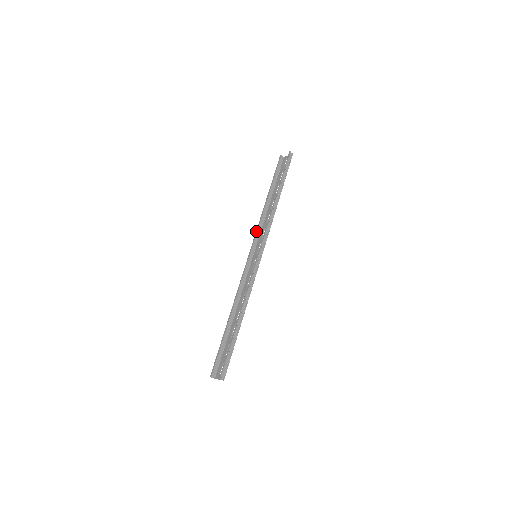
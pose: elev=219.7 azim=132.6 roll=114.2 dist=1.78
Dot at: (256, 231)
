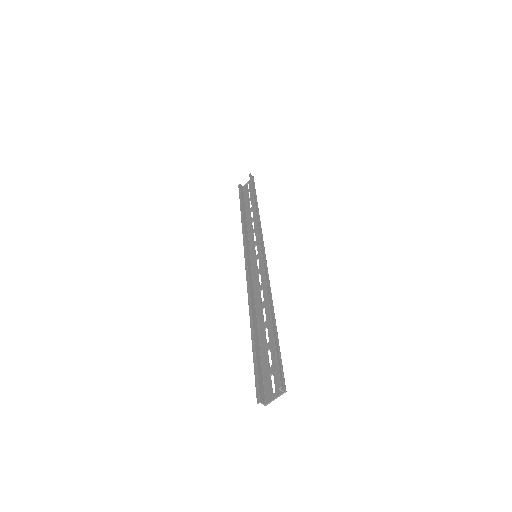
Dot at: (243, 239)
